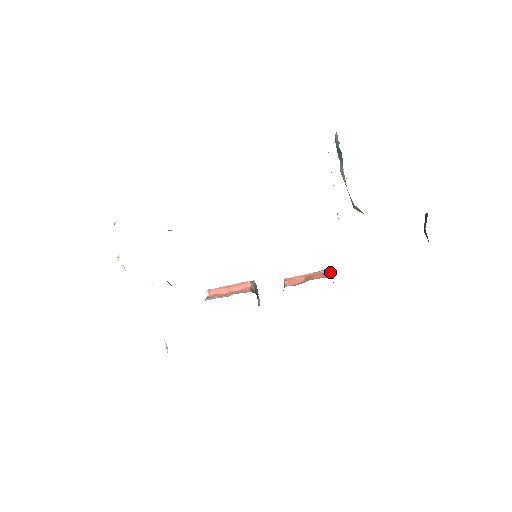
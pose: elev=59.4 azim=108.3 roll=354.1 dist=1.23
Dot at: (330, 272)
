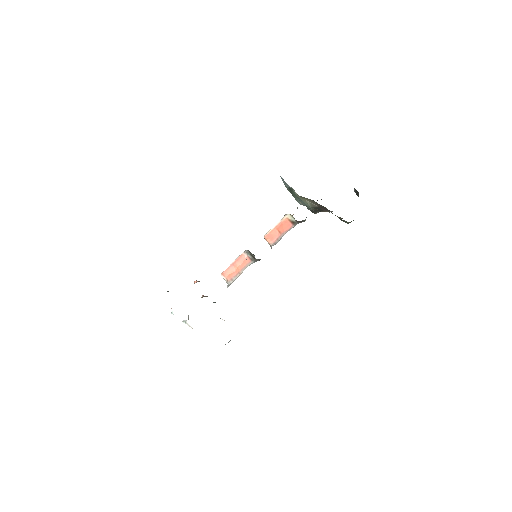
Dot at: (290, 217)
